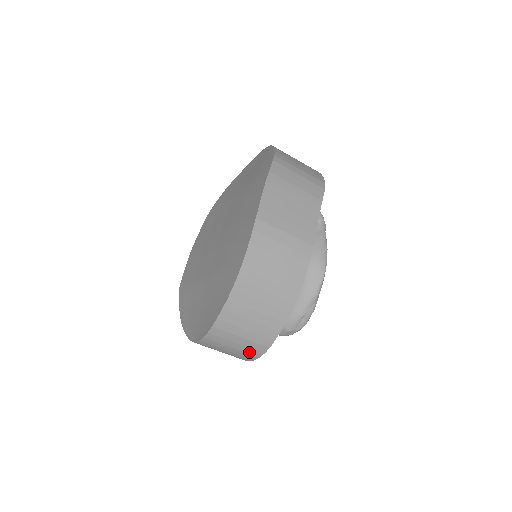
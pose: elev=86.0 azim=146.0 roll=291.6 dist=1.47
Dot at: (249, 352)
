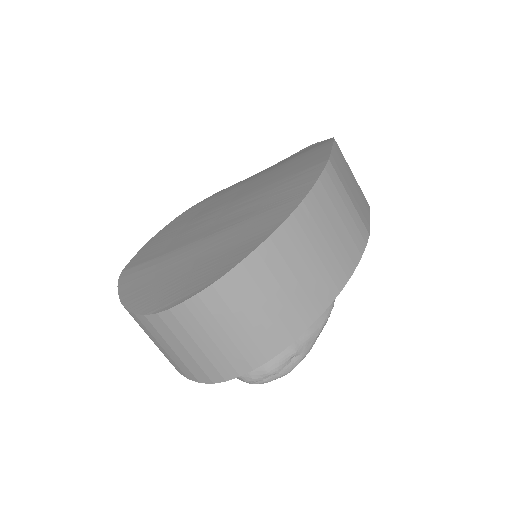
Dot at: (246, 352)
